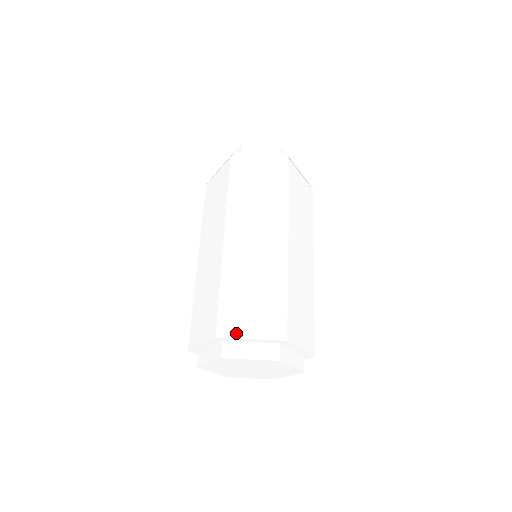
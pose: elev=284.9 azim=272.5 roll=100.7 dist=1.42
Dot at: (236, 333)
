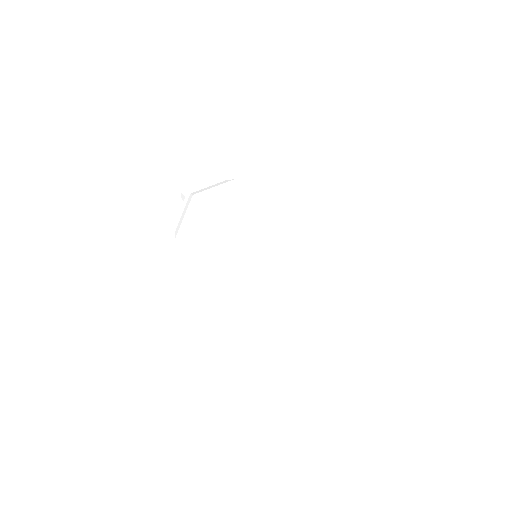
Dot at: (308, 273)
